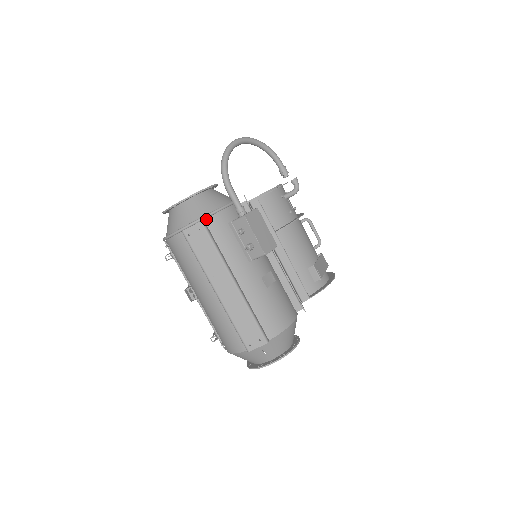
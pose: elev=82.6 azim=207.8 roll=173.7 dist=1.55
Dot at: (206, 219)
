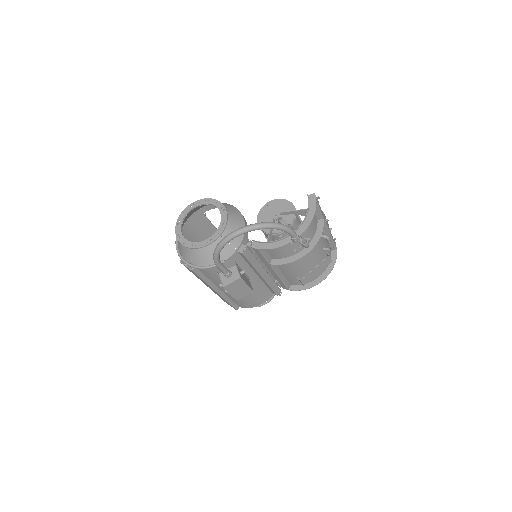
Dot at: (198, 267)
